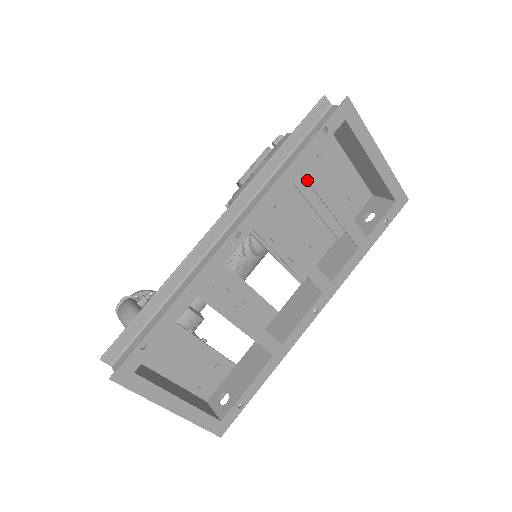
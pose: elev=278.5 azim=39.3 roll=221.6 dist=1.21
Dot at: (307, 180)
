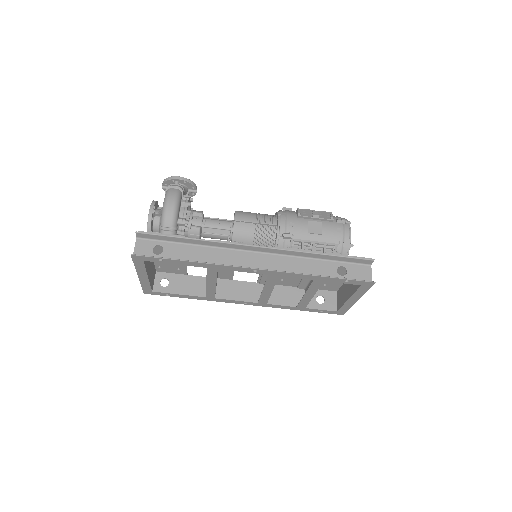
Dot at: (312, 283)
